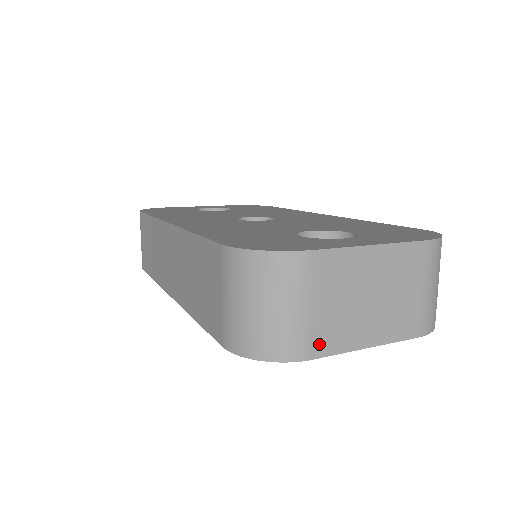
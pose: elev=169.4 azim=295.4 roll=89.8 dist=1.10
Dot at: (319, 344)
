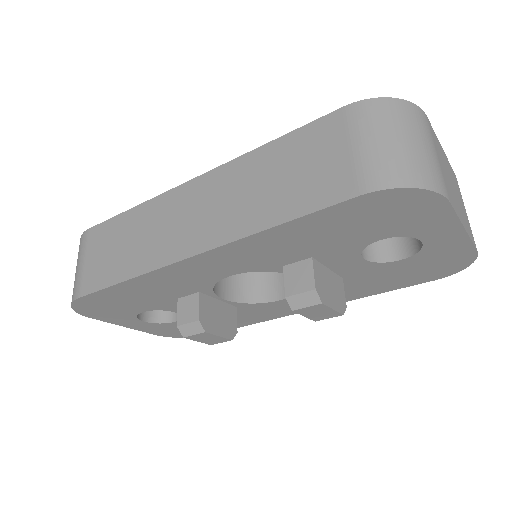
Dot at: (448, 193)
